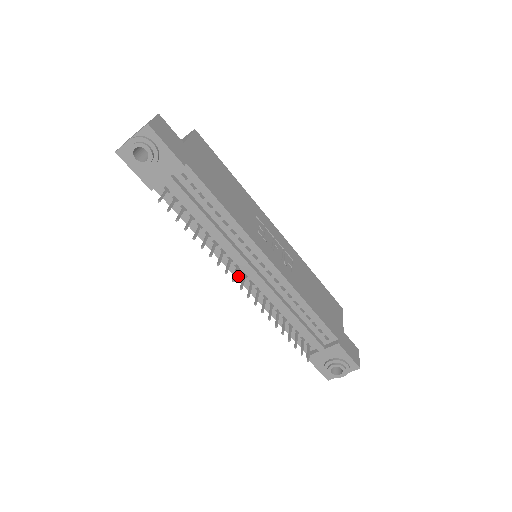
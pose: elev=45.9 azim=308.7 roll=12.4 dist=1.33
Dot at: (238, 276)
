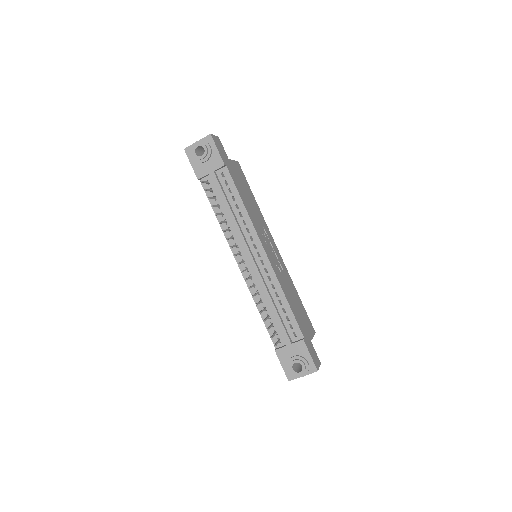
Dot at: (239, 261)
